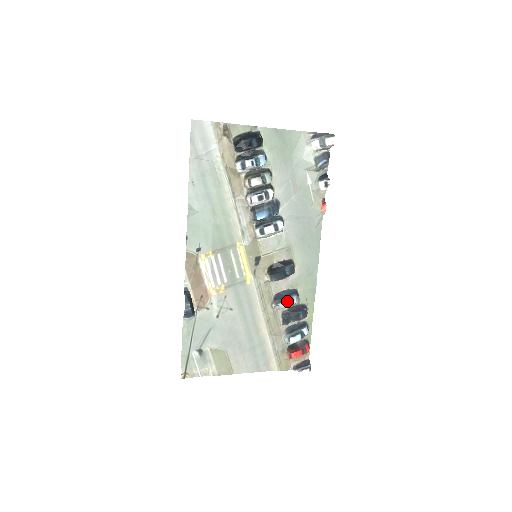
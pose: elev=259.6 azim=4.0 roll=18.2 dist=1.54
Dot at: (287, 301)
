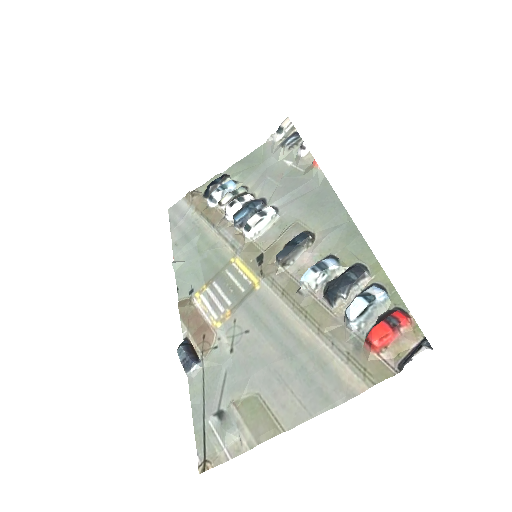
Dot at: (310, 268)
